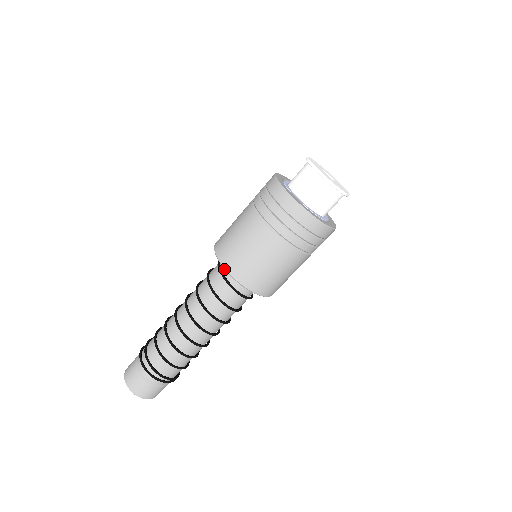
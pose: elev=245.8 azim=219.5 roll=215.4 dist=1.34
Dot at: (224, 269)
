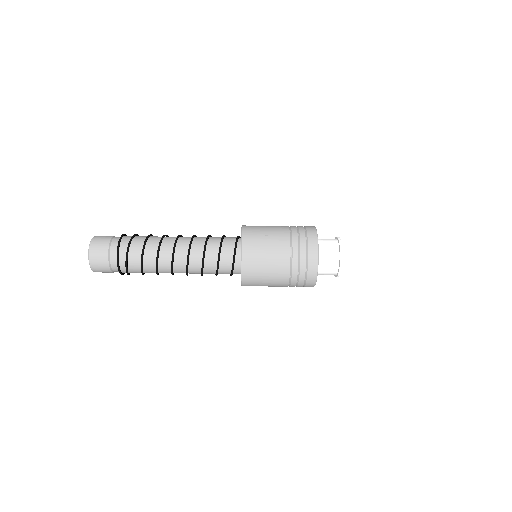
Dot at: (235, 271)
